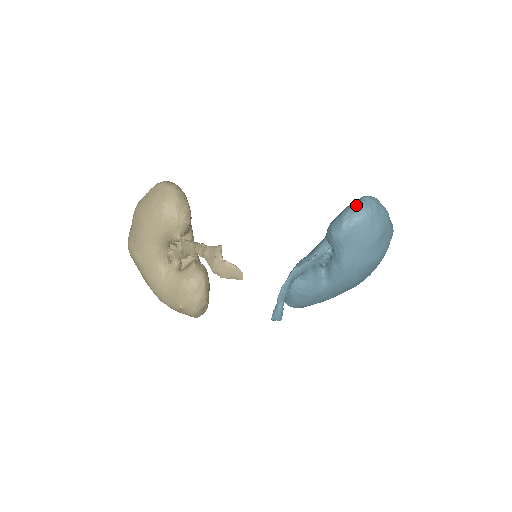
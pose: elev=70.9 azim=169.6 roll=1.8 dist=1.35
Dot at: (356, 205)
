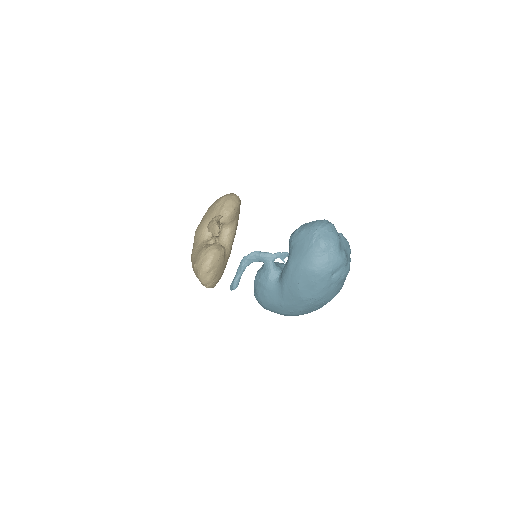
Dot at: (314, 221)
